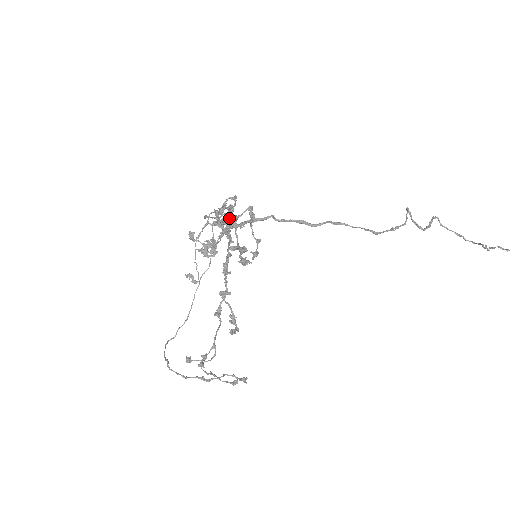
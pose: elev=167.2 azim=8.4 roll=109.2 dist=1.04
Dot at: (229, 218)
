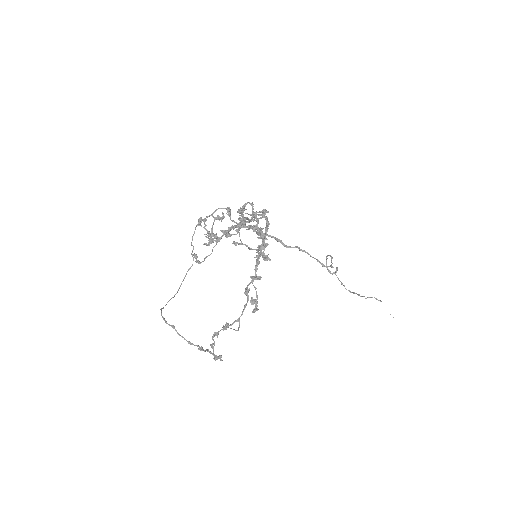
Dot at: occluded
